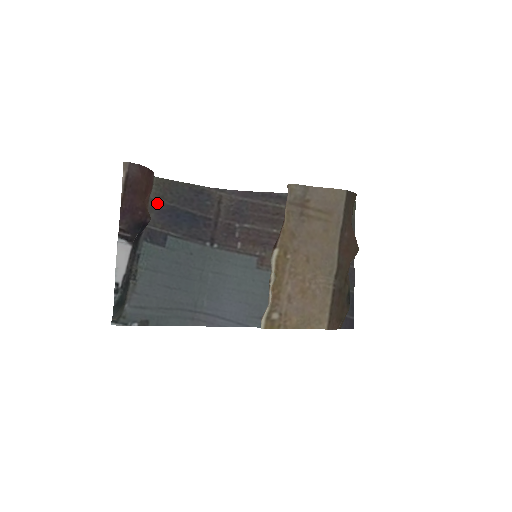
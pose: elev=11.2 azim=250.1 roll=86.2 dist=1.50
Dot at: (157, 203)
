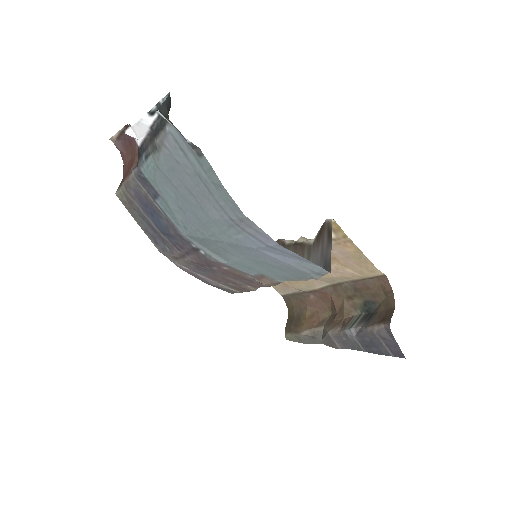
Dot at: (129, 193)
